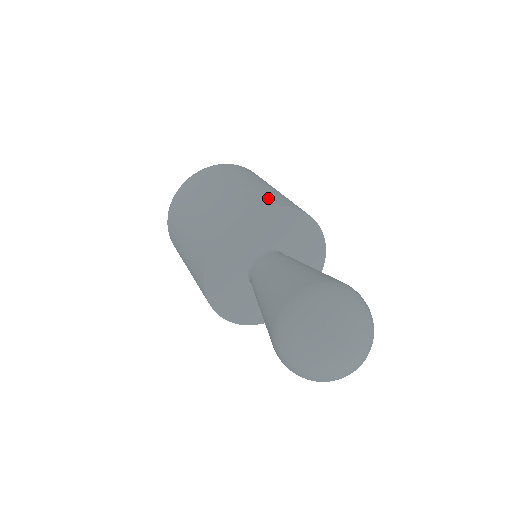
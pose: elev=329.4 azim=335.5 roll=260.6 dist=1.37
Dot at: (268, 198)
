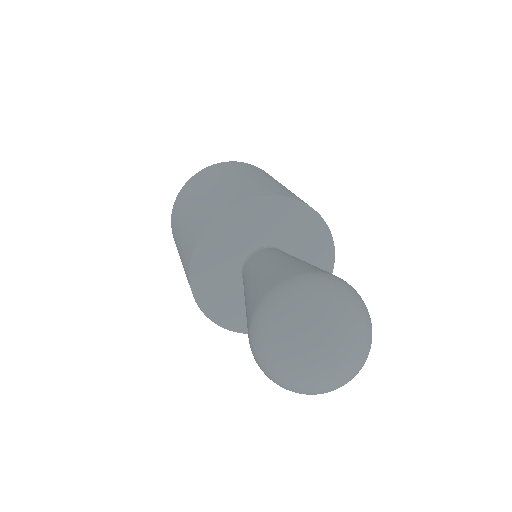
Dot at: (234, 194)
